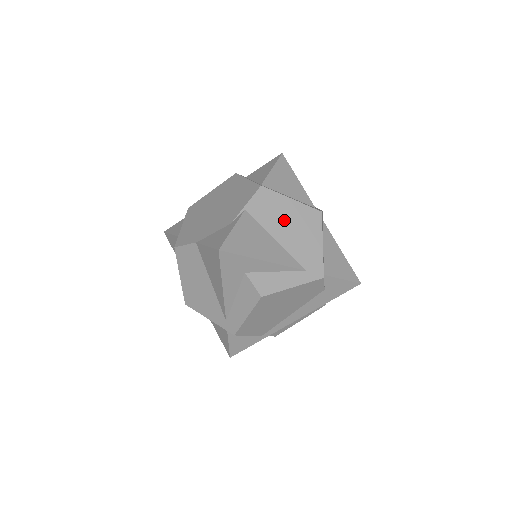
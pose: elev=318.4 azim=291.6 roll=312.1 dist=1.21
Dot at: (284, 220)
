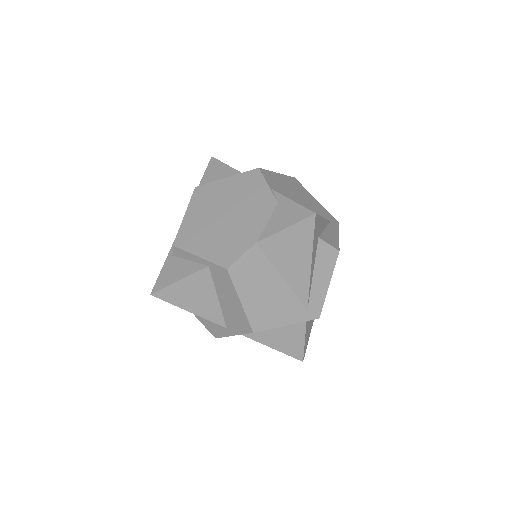
Dot at: (291, 190)
